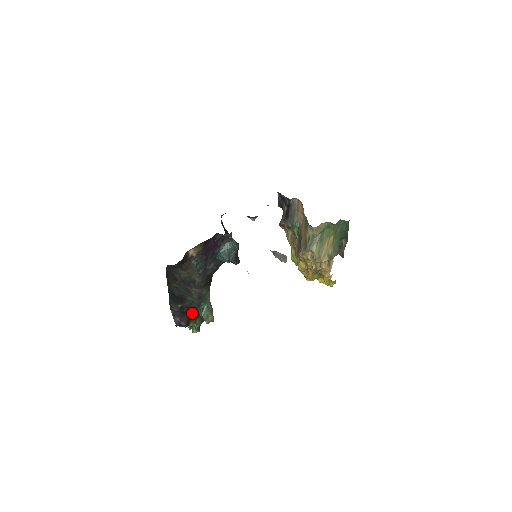
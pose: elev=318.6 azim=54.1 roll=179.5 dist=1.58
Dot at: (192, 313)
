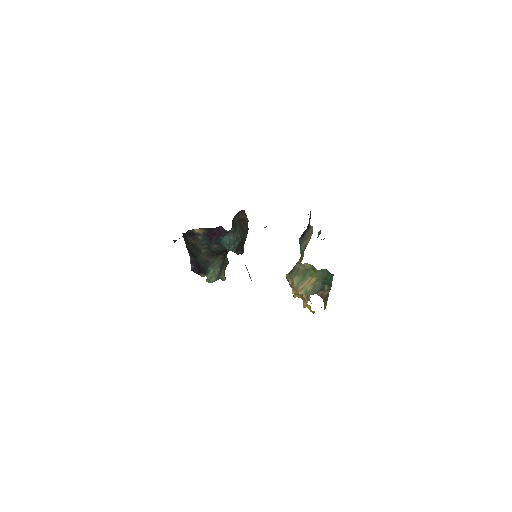
Dot at: (202, 269)
